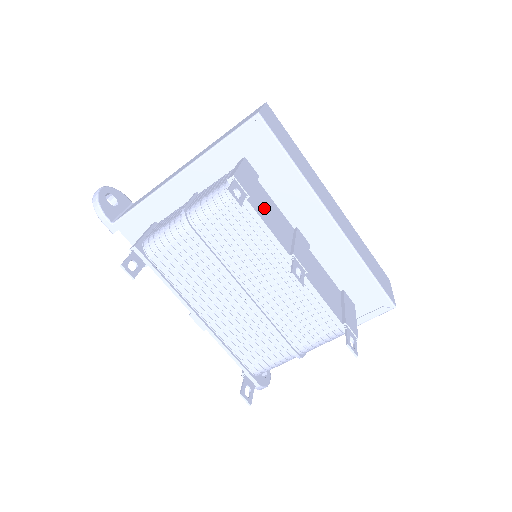
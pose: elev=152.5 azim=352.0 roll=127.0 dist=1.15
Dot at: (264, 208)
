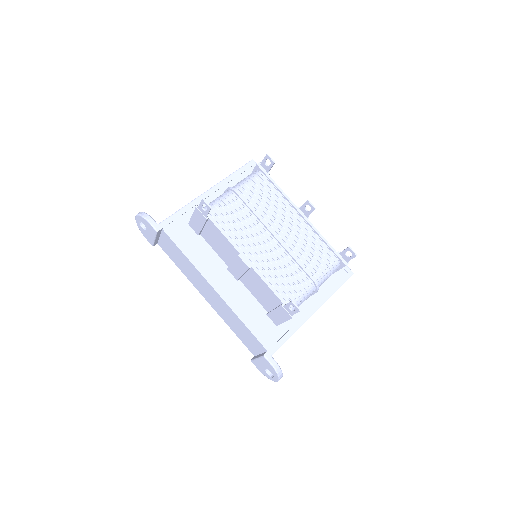
Dot at: occluded
